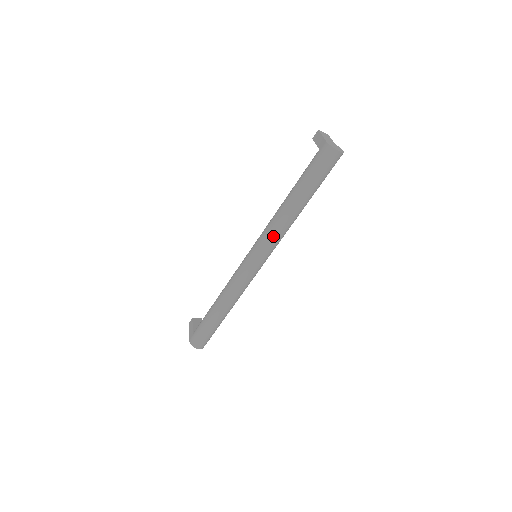
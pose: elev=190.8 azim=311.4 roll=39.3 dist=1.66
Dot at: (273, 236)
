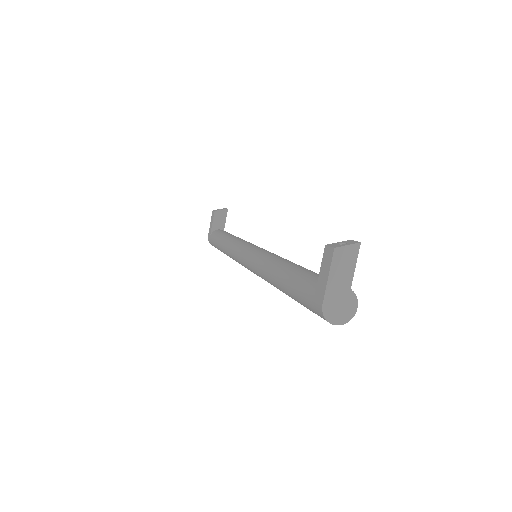
Dot at: occluded
